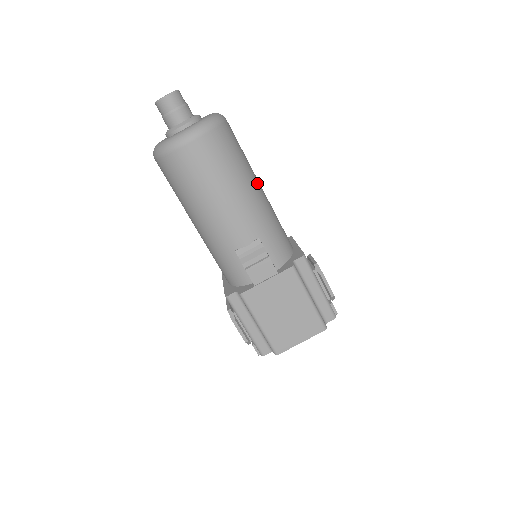
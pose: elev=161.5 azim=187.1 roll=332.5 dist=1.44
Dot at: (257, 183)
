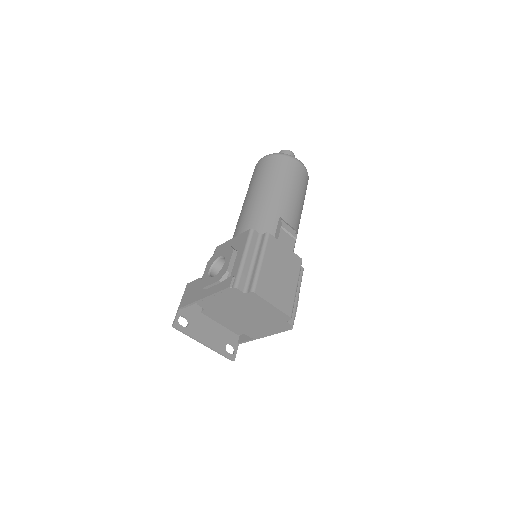
Dot at: occluded
